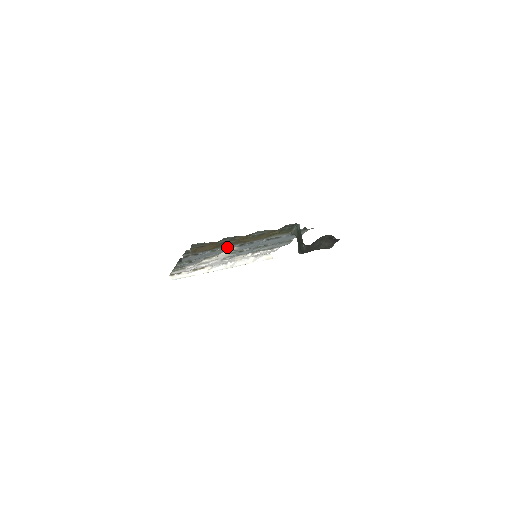
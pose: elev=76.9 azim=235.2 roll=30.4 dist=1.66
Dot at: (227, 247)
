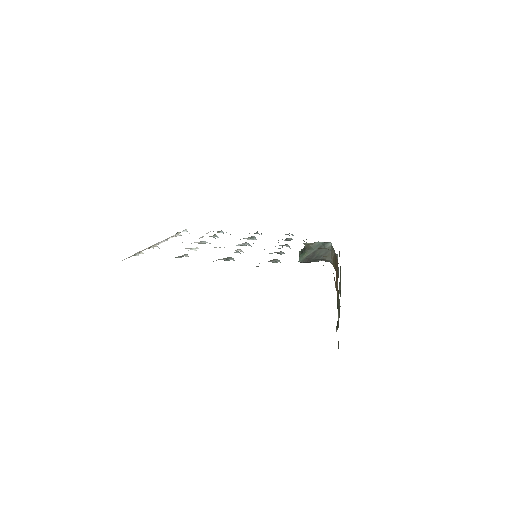
Dot at: (271, 253)
